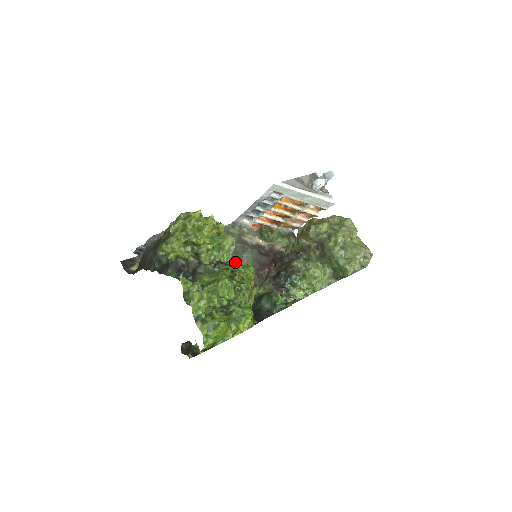
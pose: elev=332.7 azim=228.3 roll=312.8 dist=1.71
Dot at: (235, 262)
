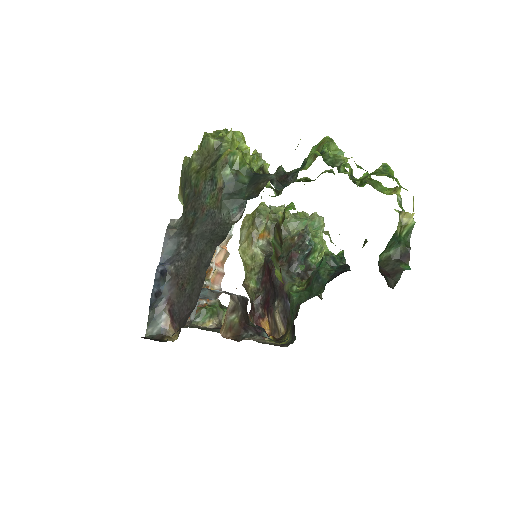
Dot at: occluded
